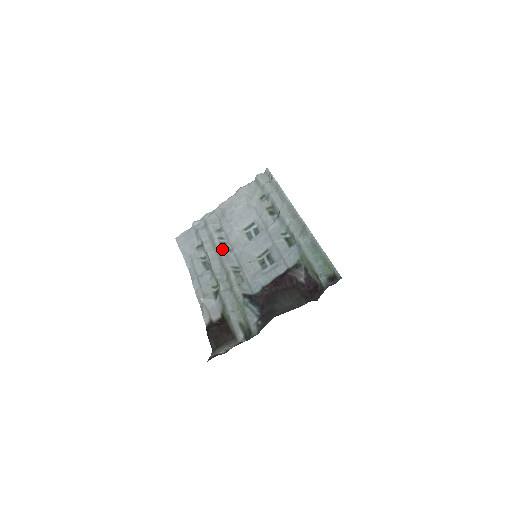
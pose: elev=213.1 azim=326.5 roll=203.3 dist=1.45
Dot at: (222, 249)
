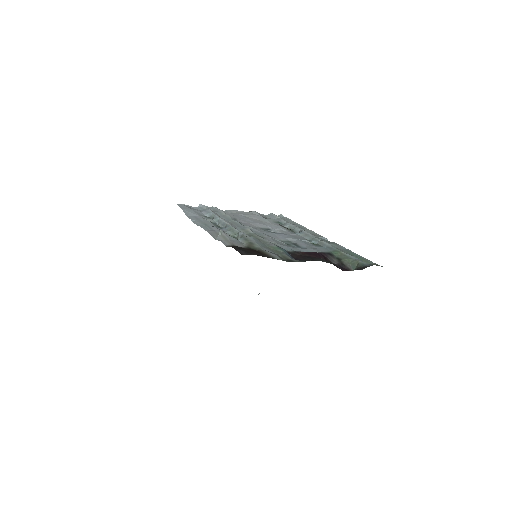
Dot at: (240, 223)
